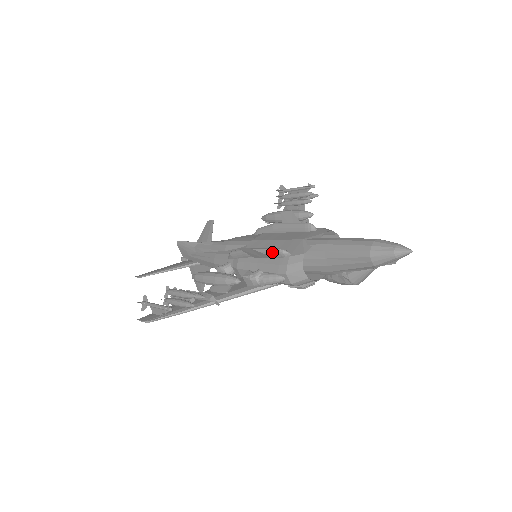
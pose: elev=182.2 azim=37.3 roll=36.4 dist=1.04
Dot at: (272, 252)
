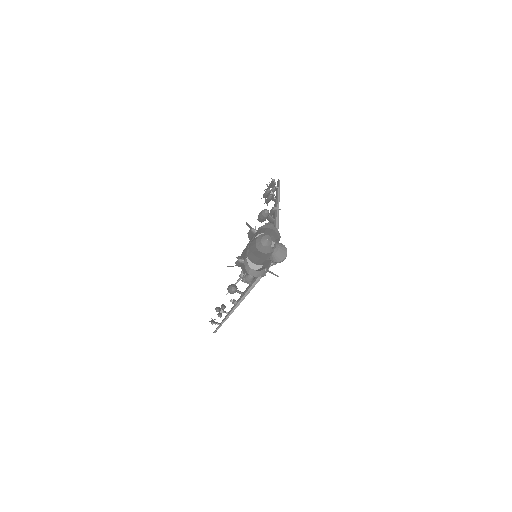
Dot at: (238, 262)
